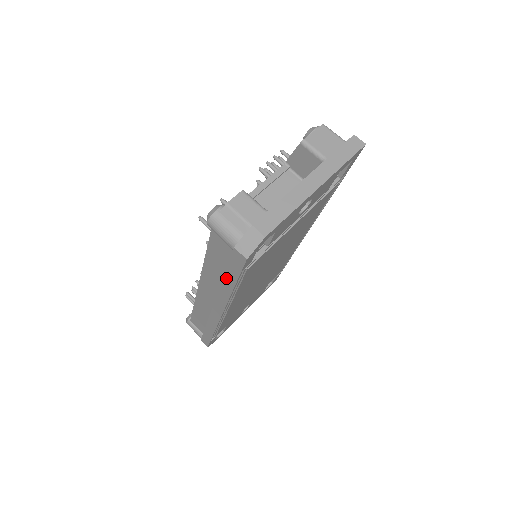
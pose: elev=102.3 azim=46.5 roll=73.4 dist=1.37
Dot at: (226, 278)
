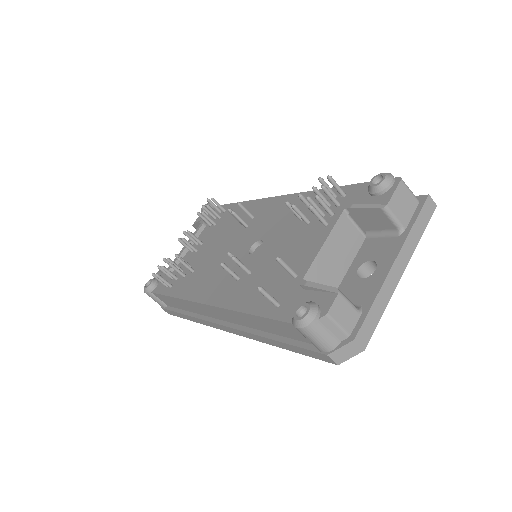
Dot at: (278, 343)
